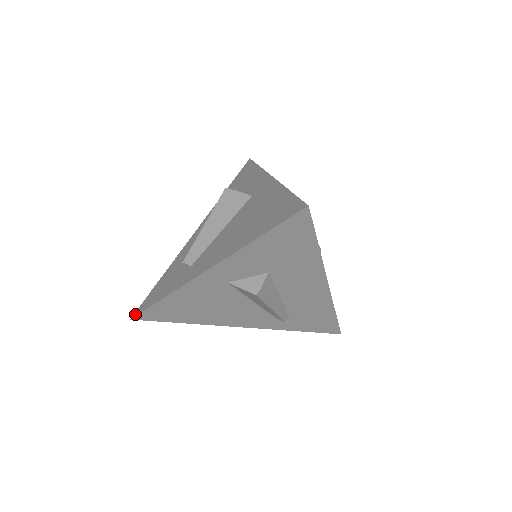
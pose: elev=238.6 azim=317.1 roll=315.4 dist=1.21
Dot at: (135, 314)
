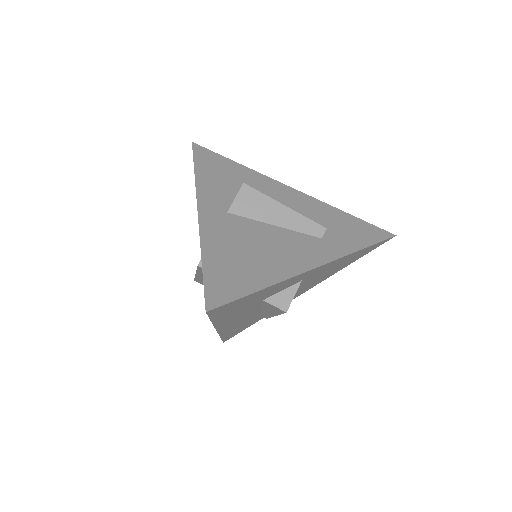
Dot at: (205, 307)
